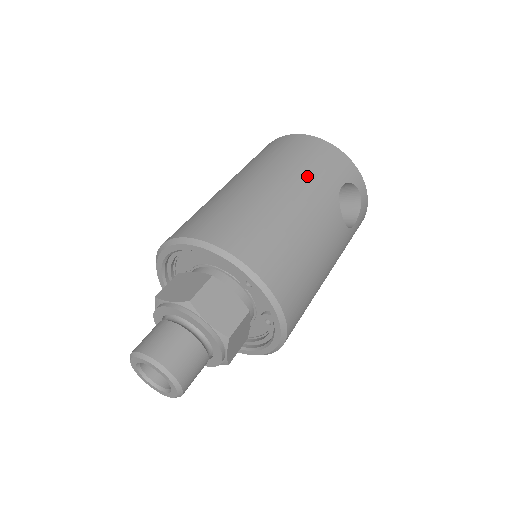
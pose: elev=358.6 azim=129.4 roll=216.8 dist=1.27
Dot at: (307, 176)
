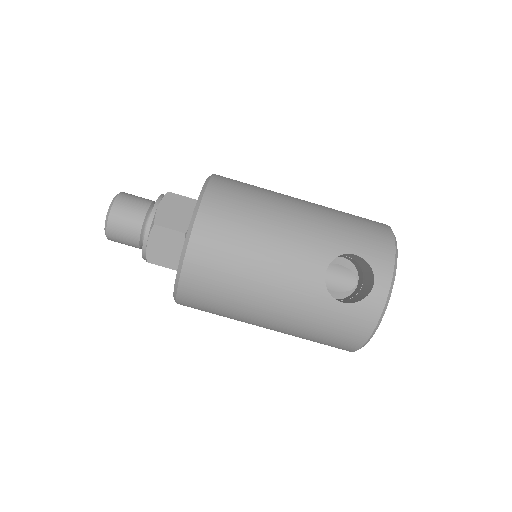
Dot at: (333, 221)
